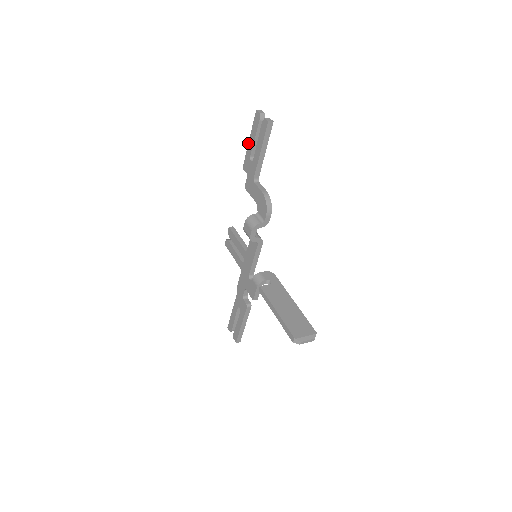
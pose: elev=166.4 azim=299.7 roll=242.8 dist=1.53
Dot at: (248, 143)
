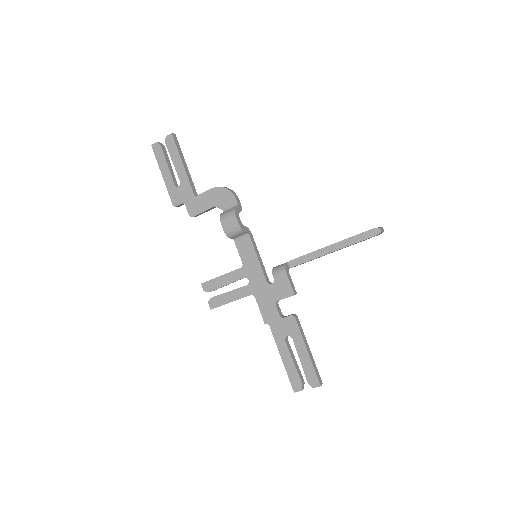
Dot at: (163, 179)
